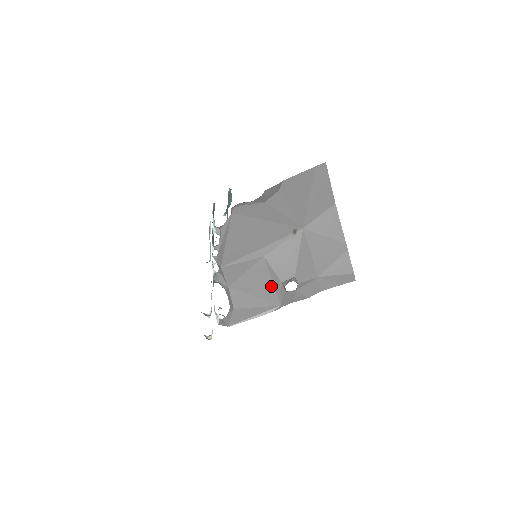
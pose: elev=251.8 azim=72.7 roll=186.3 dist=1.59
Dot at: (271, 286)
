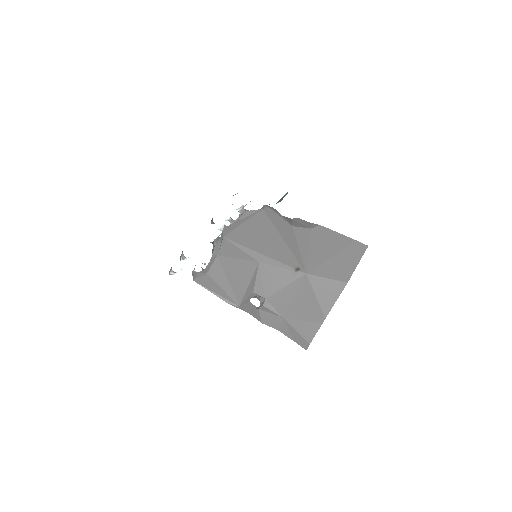
Dot at: (245, 287)
